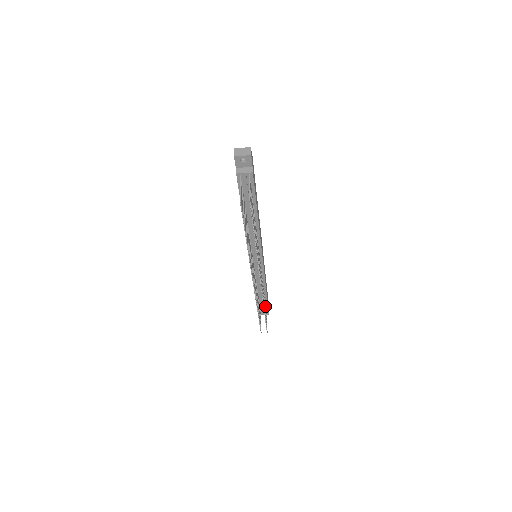
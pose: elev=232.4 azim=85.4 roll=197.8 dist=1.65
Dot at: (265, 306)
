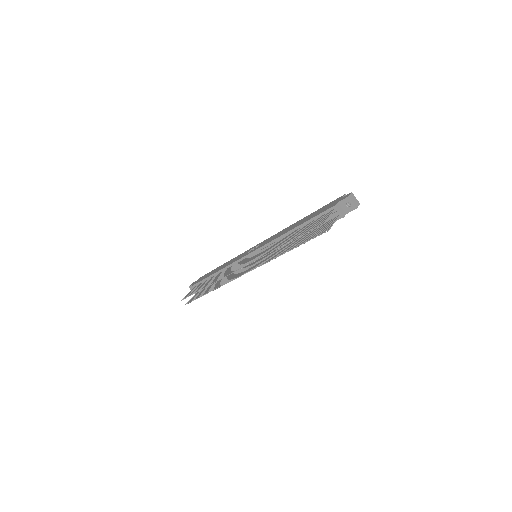
Dot at: occluded
